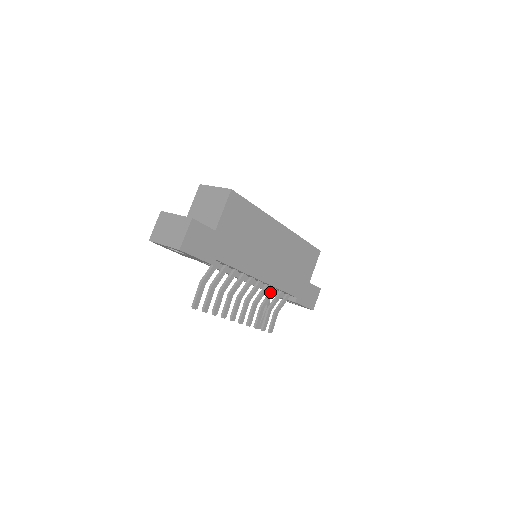
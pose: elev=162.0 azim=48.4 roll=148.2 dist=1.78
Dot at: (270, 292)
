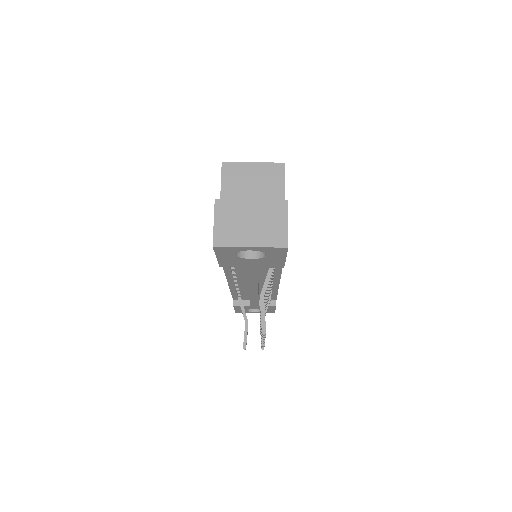
Dot at: occluded
